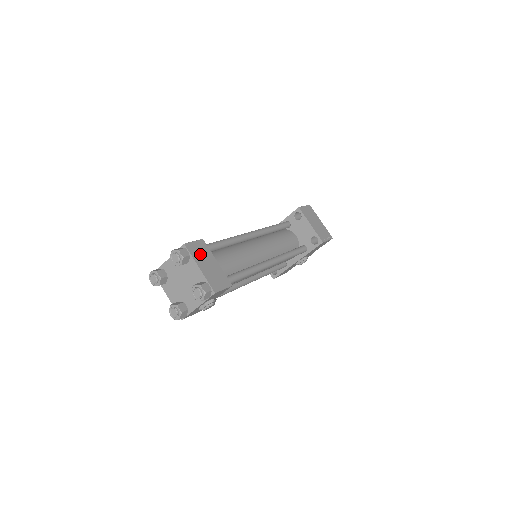
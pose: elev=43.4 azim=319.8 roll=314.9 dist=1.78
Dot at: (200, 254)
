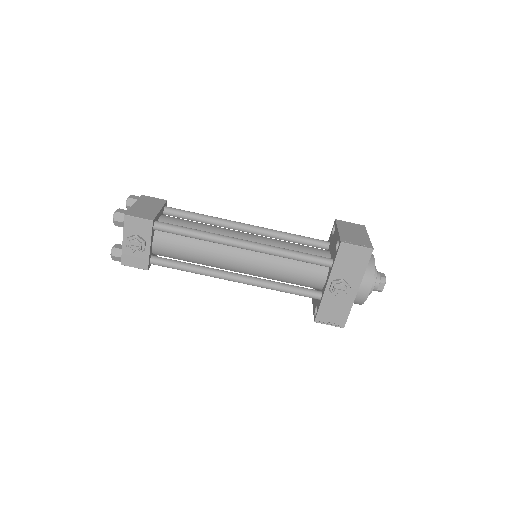
Dot at: (149, 202)
